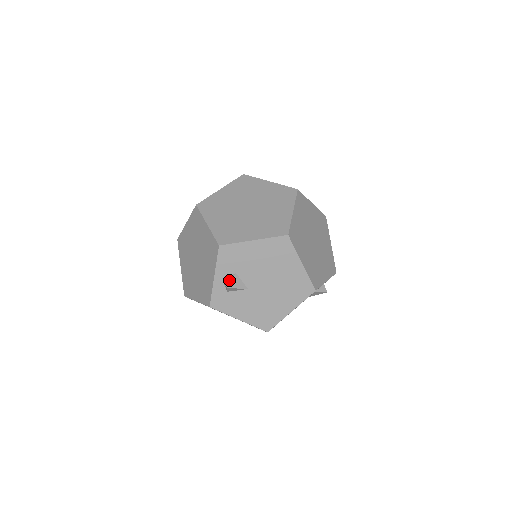
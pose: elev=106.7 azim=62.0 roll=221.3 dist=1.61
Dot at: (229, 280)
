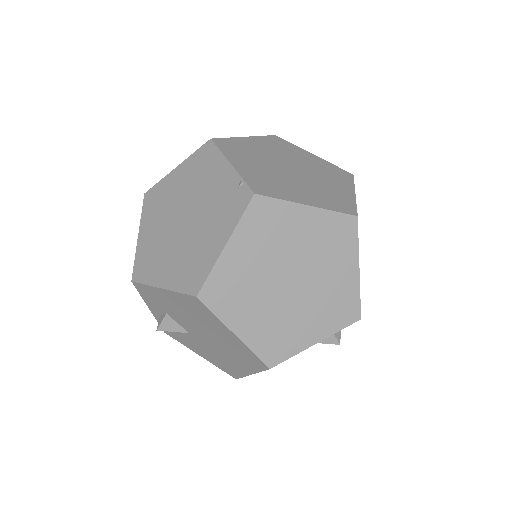
Dot at: (160, 320)
